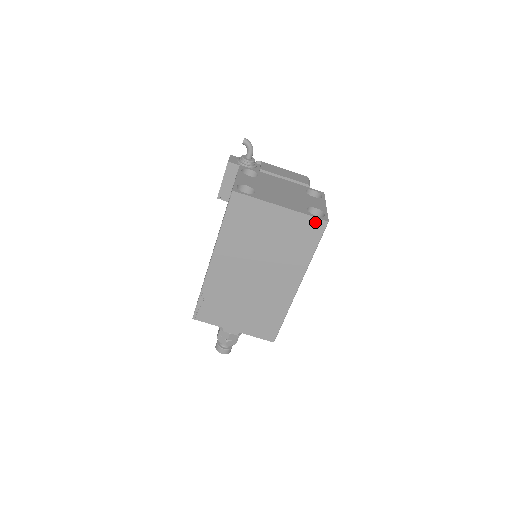
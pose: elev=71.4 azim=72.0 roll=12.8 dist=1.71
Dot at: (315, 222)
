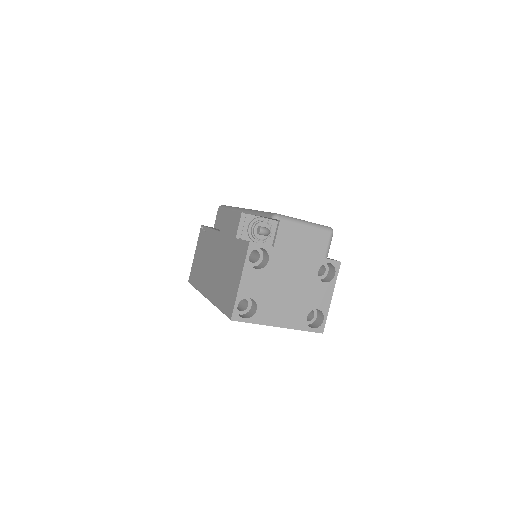
Dot at: (310, 330)
